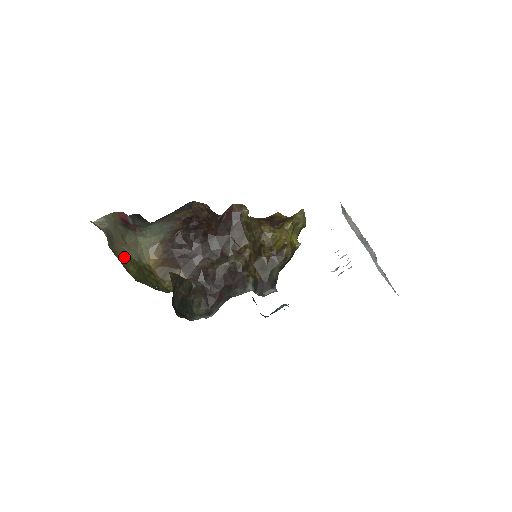
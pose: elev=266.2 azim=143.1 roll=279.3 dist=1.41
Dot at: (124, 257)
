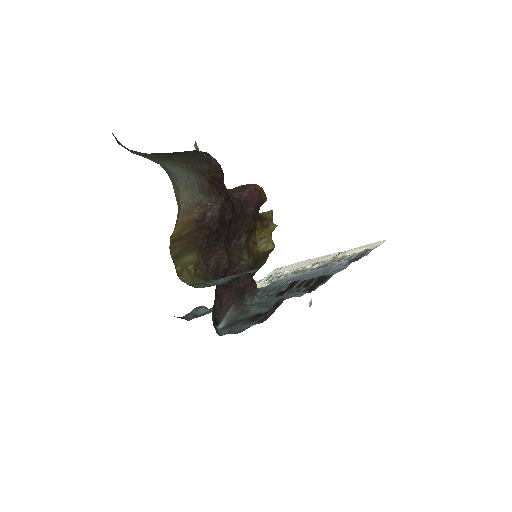
Dot at: occluded
